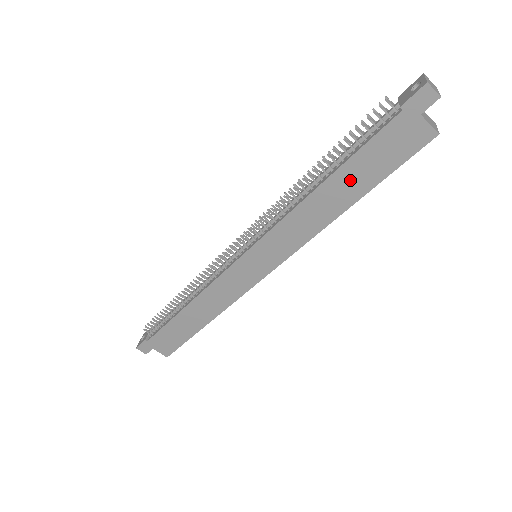
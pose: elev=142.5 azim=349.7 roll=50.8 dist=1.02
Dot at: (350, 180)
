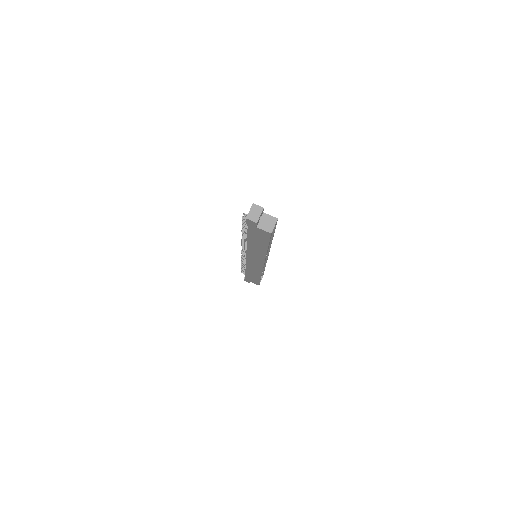
Dot at: (256, 242)
